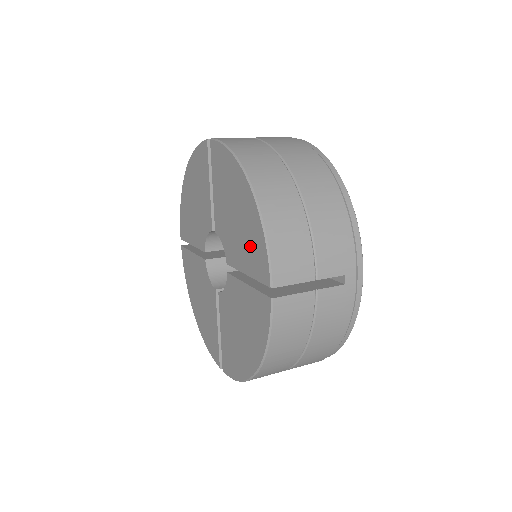
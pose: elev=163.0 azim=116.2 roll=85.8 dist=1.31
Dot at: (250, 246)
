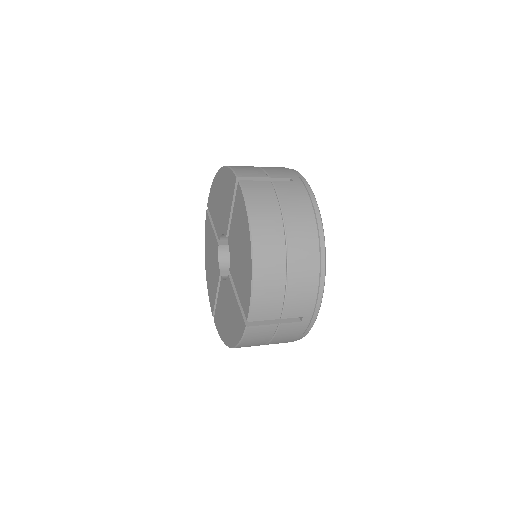
Dot at: (227, 190)
